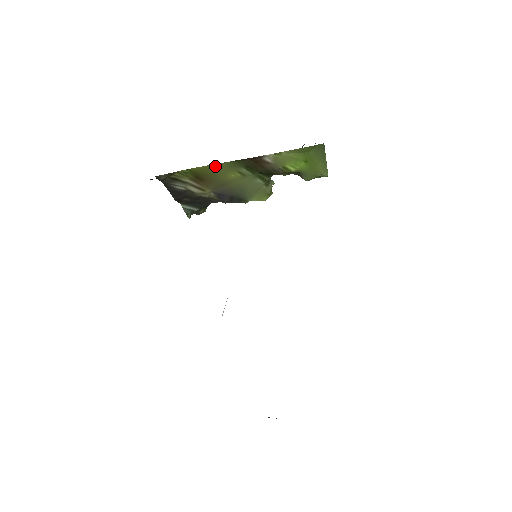
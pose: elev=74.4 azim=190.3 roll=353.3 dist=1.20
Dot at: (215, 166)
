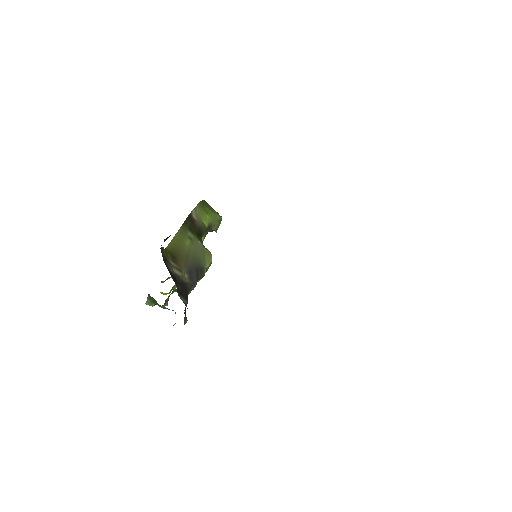
Dot at: (176, 237)
